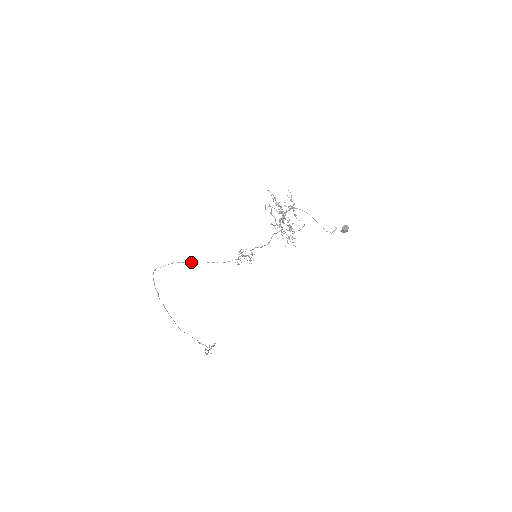
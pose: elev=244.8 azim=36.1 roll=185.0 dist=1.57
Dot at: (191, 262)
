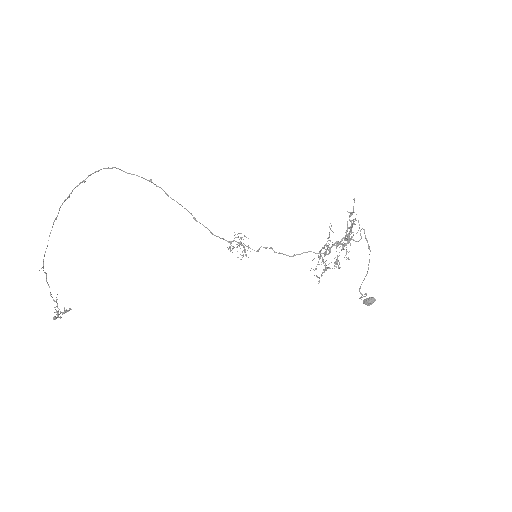
Dot at: occluded
